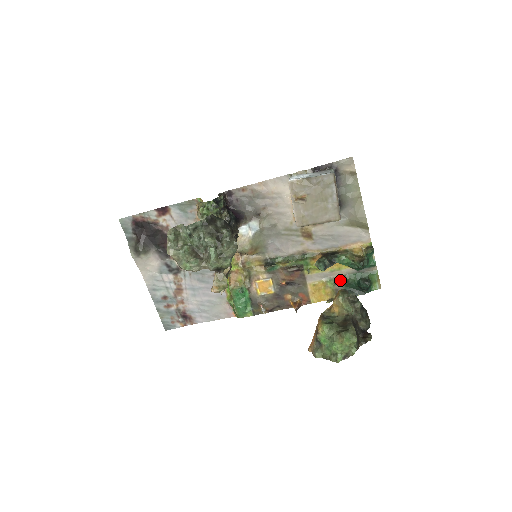
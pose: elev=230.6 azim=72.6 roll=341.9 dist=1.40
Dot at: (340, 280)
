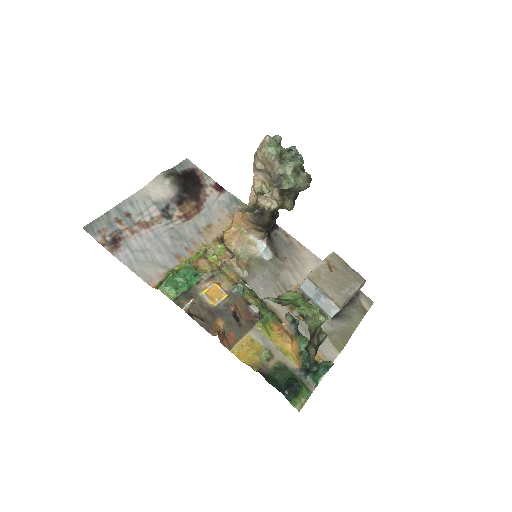
Dot at: (275, 363)
